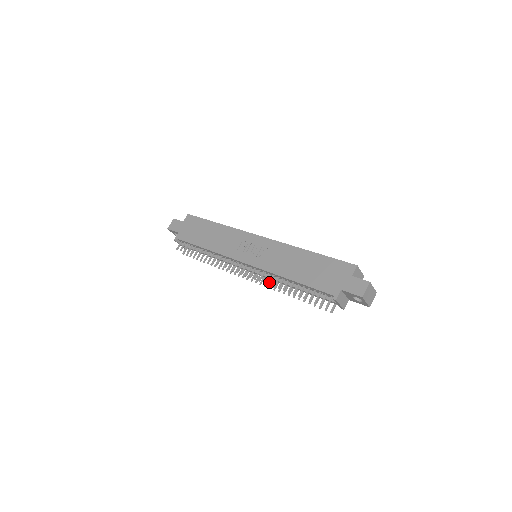
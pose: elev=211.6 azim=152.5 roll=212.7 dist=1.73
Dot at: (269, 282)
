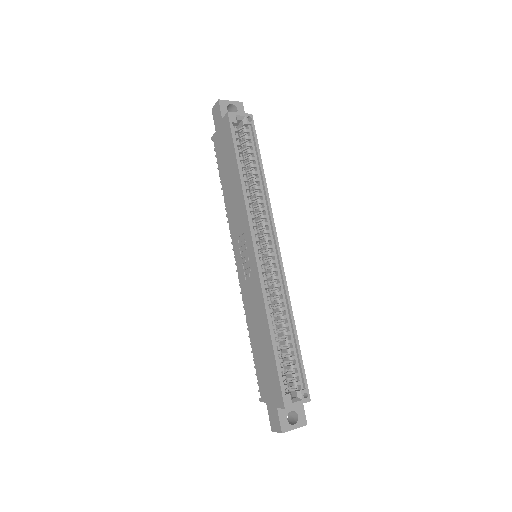
Dot at: occluded
